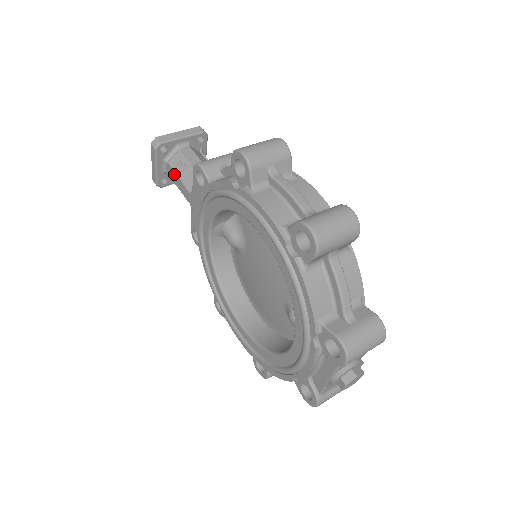
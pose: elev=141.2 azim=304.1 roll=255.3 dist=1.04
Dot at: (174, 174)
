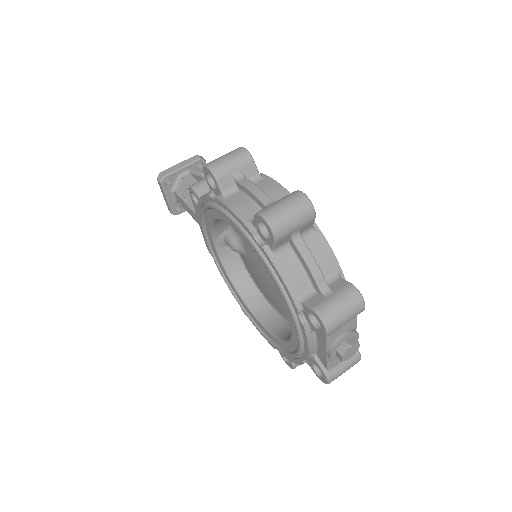
Dot at: (181, 200)
